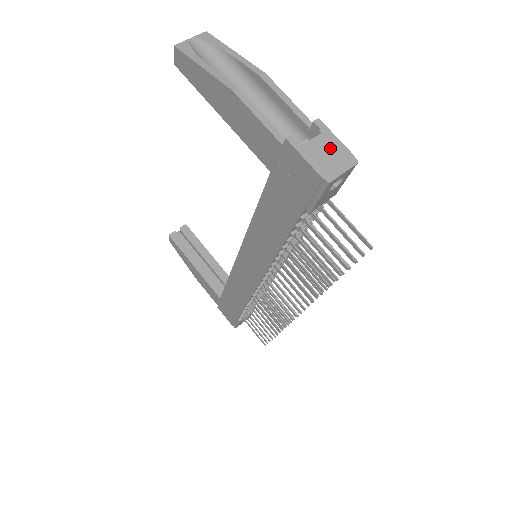
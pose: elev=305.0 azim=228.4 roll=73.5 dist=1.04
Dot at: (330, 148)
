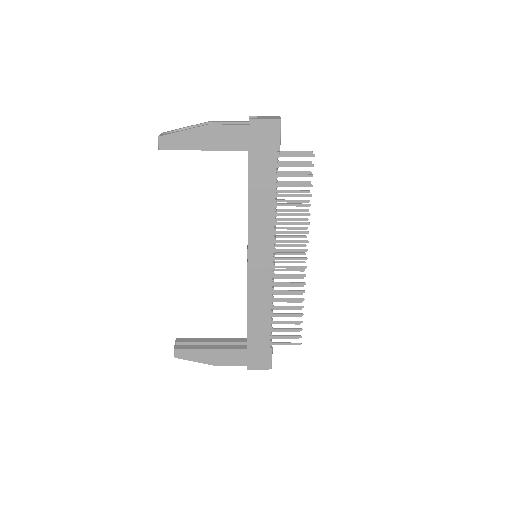
Dot at: (266, 117)
